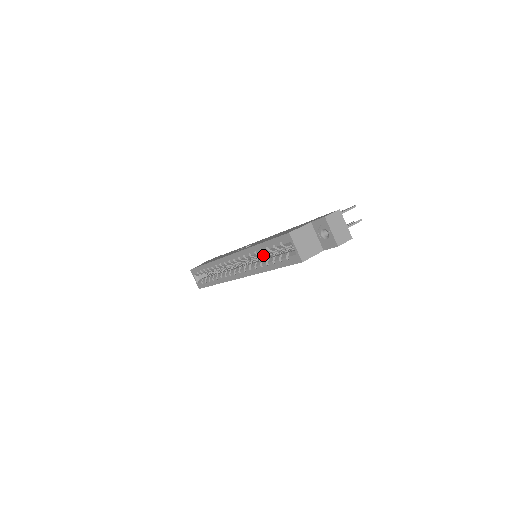
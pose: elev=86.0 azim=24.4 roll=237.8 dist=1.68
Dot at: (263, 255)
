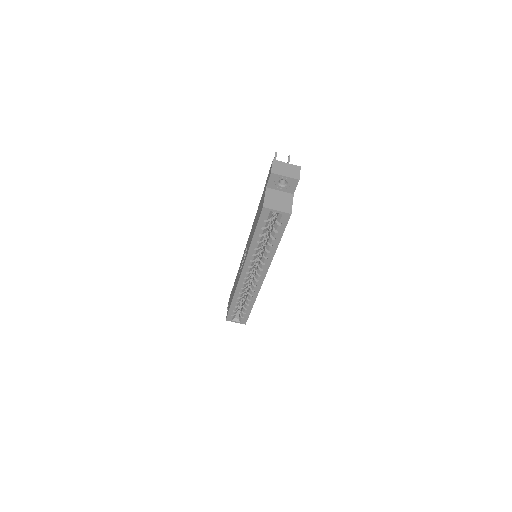
Dot at: (260, 249)
